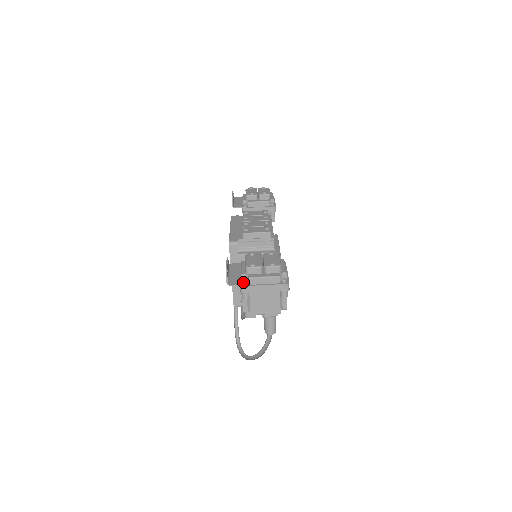
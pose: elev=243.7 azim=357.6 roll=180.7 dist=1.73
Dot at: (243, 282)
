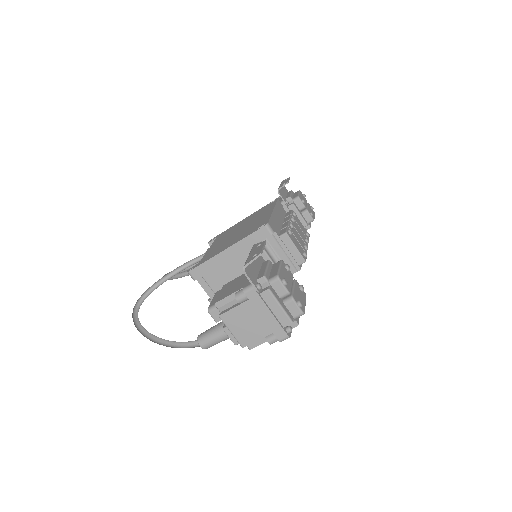
Dot at: (259, 285)
